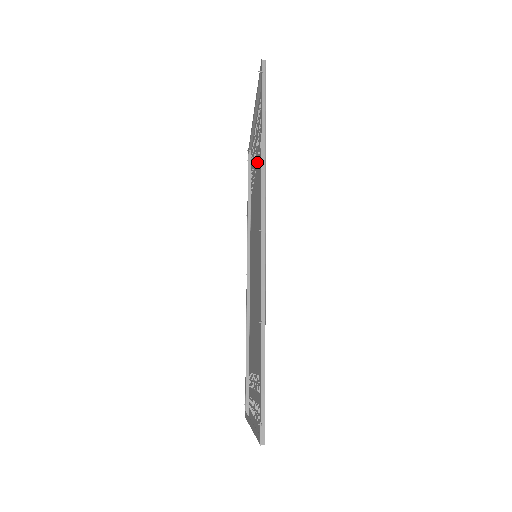
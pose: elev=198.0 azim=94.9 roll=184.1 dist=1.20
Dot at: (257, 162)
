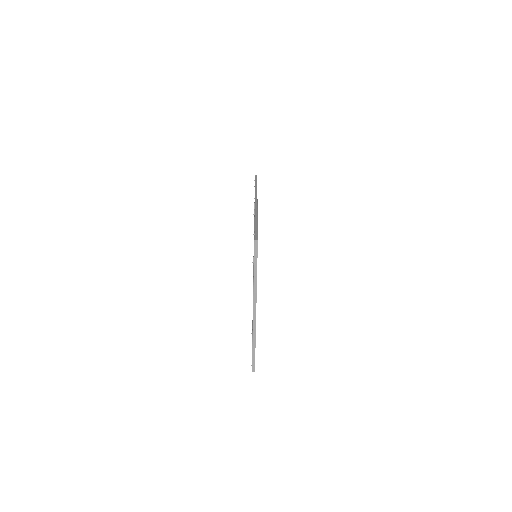
Dot at: occluded
